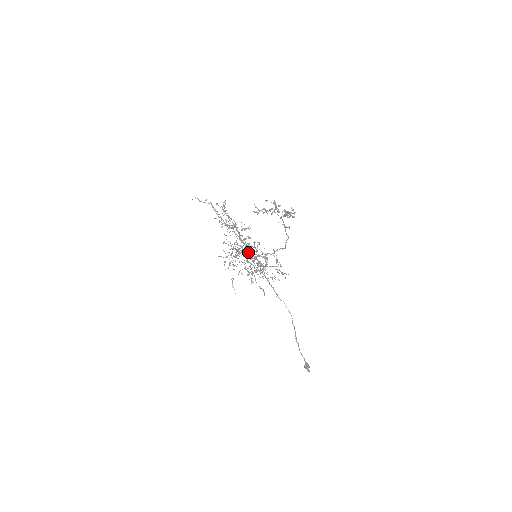
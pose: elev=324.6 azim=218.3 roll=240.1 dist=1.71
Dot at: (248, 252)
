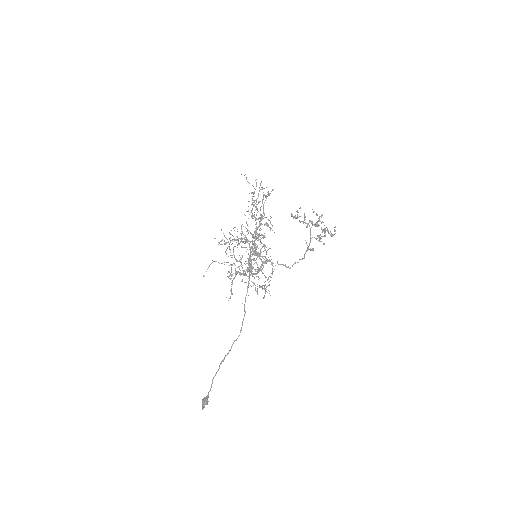
Dot at: occluded
